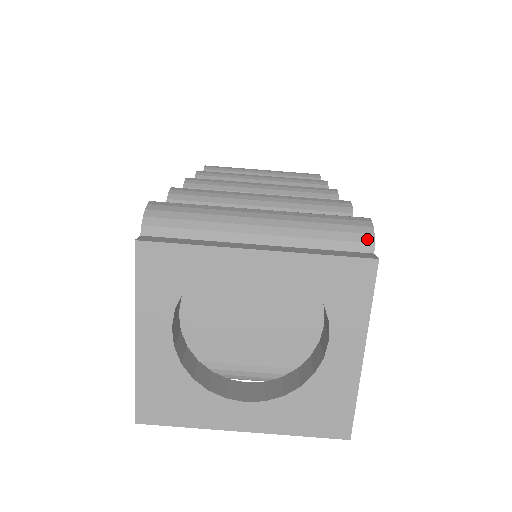
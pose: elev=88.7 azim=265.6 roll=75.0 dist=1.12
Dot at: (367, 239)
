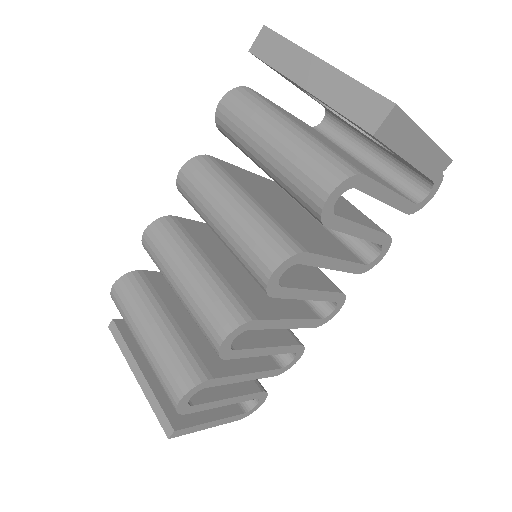
Dot at: occluded
